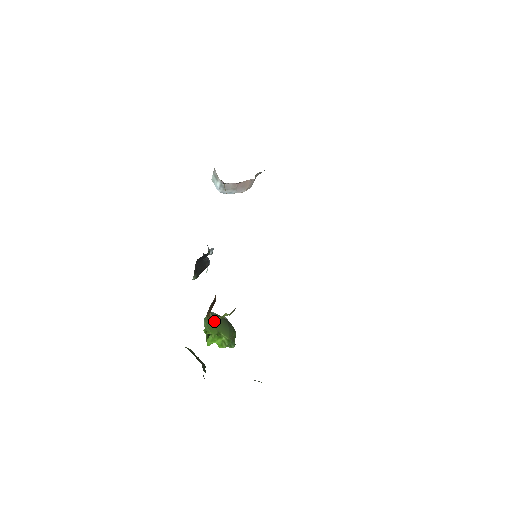
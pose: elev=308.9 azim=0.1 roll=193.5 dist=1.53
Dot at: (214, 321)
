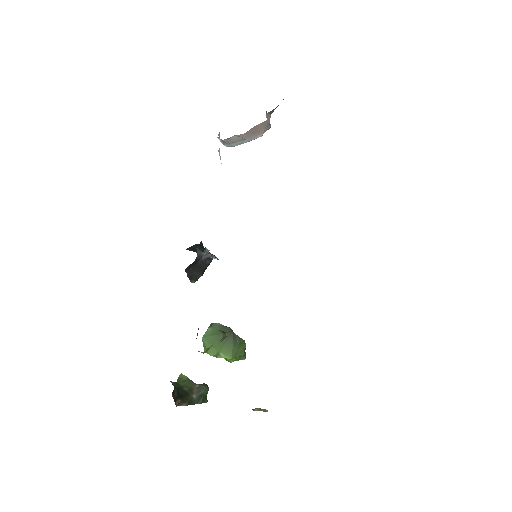
Dot at: (201, 352)
